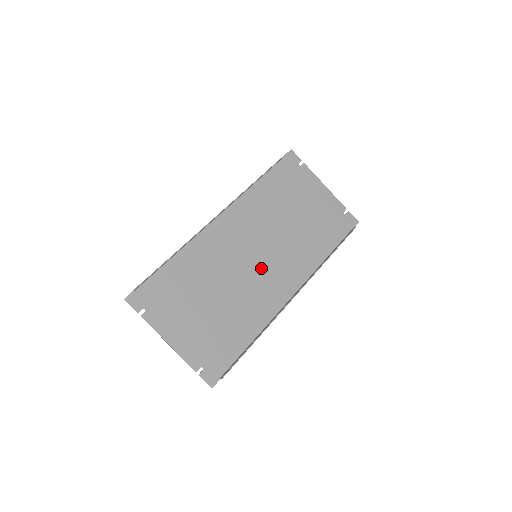
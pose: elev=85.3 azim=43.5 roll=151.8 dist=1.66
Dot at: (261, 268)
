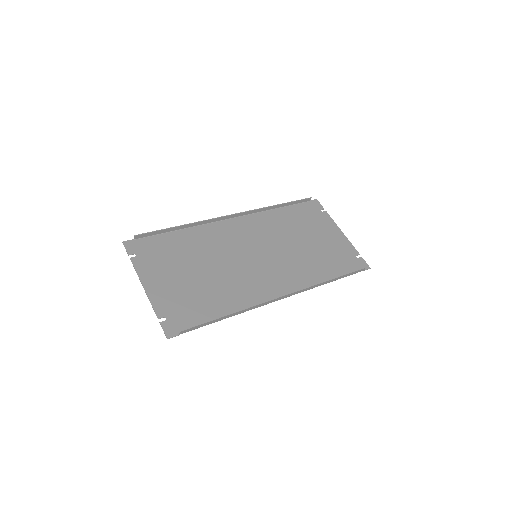
Dot at: (257, 266)
